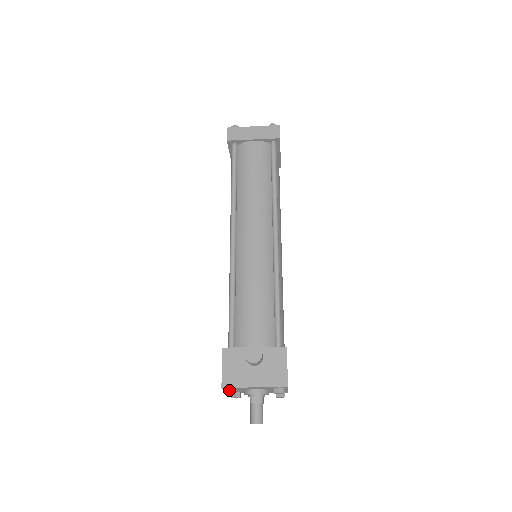
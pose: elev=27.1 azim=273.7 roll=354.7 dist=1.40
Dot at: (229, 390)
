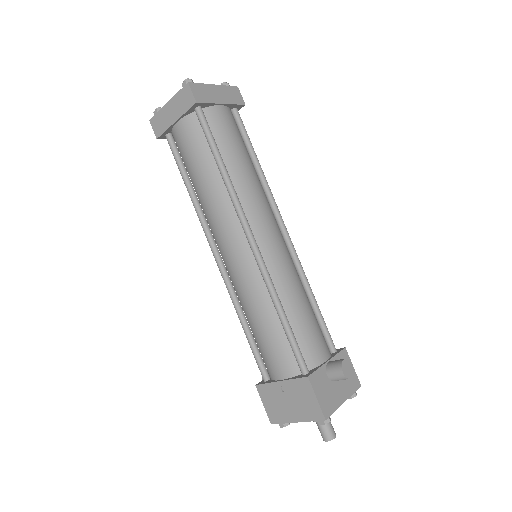
Dot at: (328, 419)
